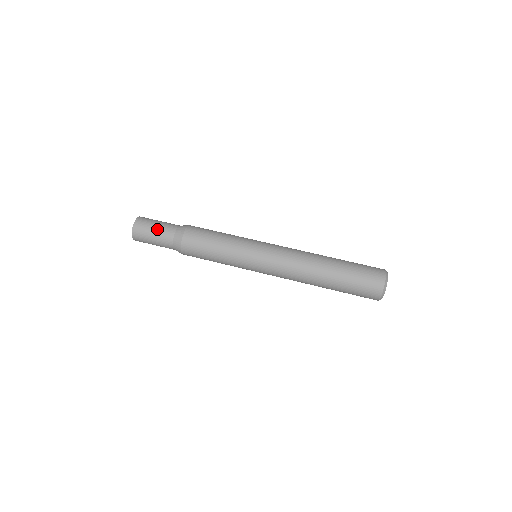
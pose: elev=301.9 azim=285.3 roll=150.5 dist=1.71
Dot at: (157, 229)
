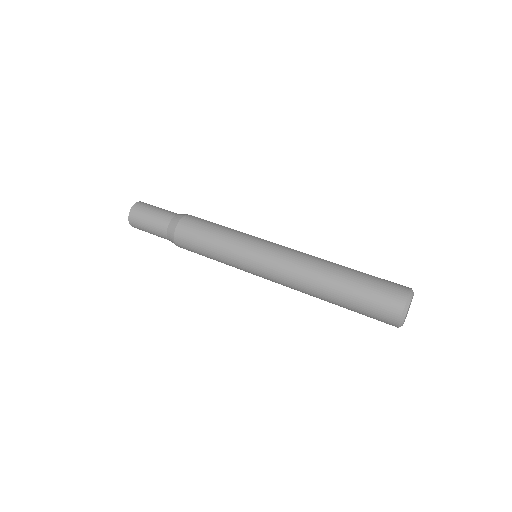
Dot at: (153, 215)
